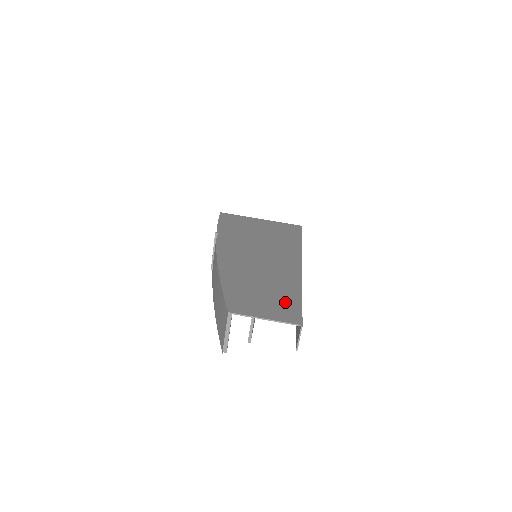
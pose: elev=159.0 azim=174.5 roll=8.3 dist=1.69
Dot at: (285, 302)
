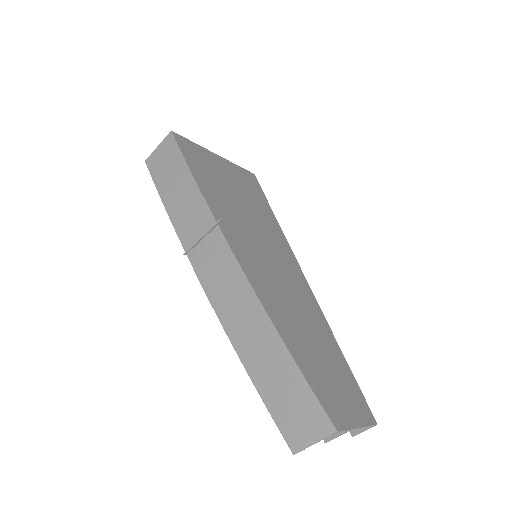
Dot at: (348, 381)
